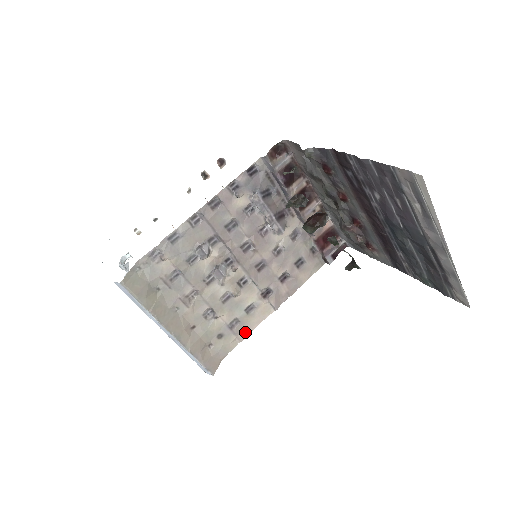
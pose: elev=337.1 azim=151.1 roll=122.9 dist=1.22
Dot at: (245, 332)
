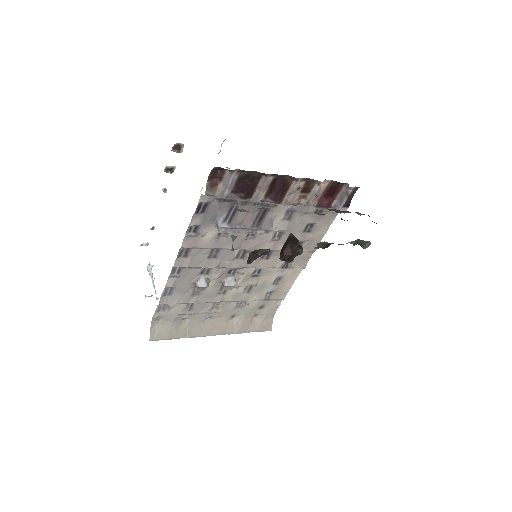
Dot at: (283, 293)
